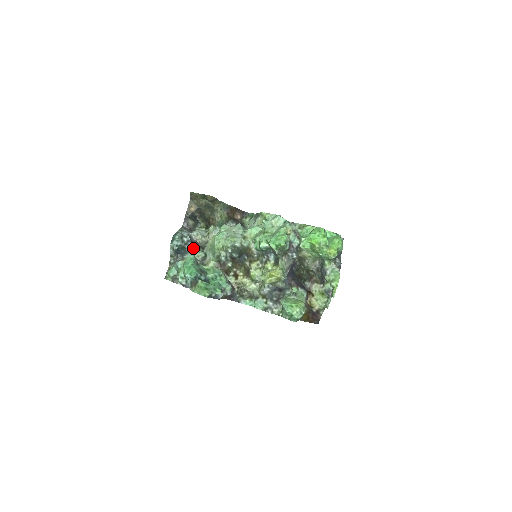
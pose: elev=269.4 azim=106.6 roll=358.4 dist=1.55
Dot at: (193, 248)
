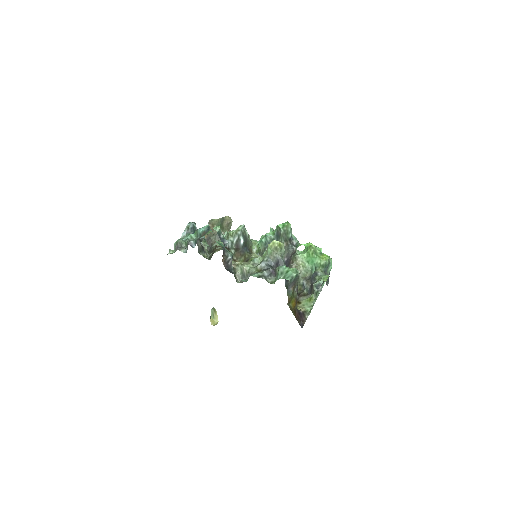
Dot at: (203, 237)
